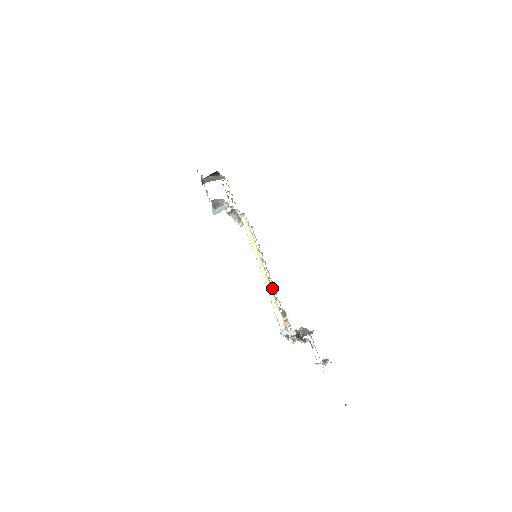
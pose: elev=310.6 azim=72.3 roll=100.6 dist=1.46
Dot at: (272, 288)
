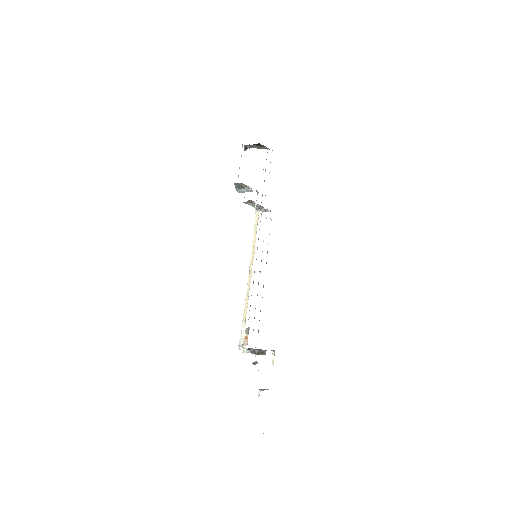
Dot at: (257, 294)
